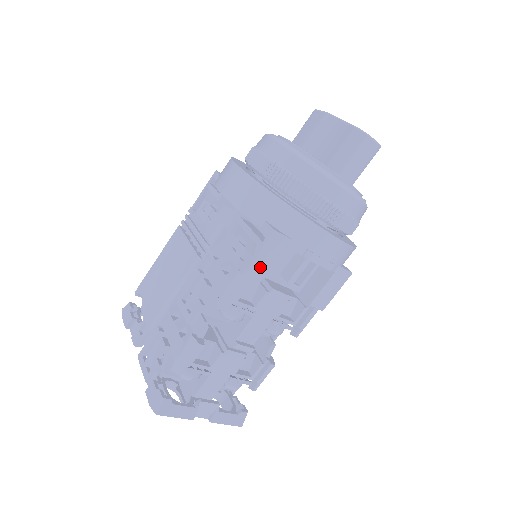
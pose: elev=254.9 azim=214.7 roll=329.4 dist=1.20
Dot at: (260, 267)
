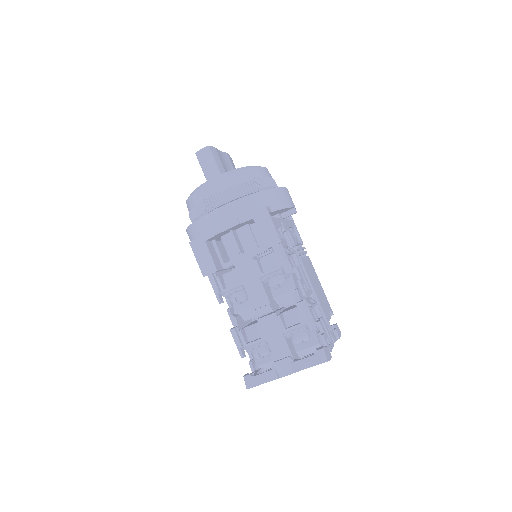
Dot at: (206, 264)
